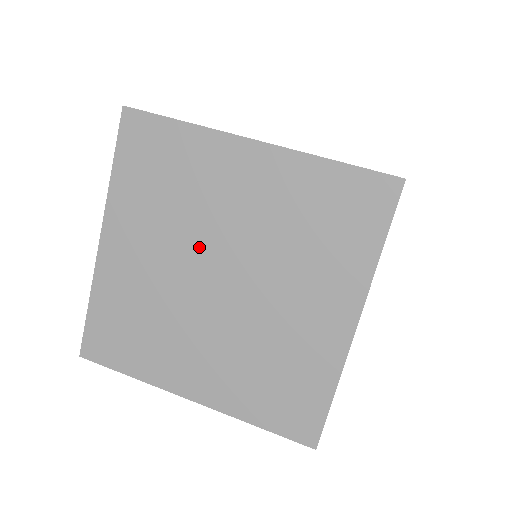
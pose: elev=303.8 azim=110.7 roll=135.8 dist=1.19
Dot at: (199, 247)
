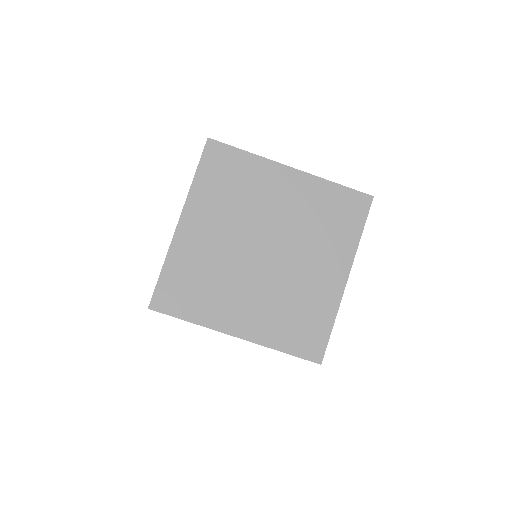
Dot at: occluded
